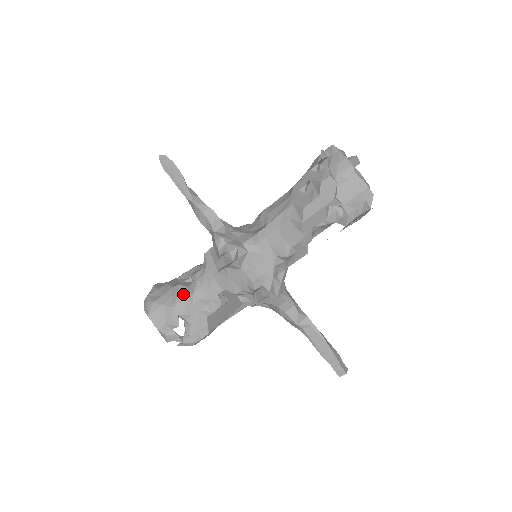
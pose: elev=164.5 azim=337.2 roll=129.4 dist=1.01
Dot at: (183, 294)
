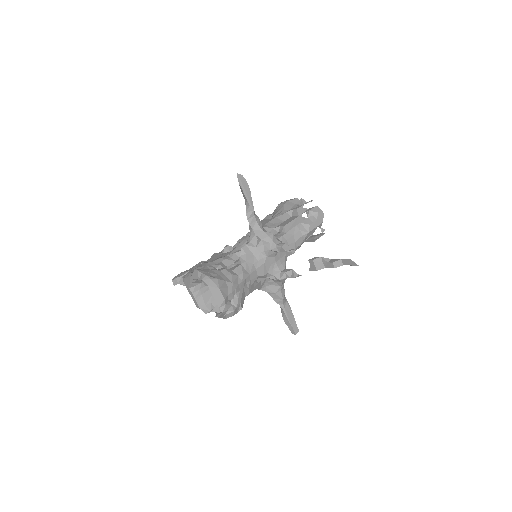
Dot at: (235, 274)
